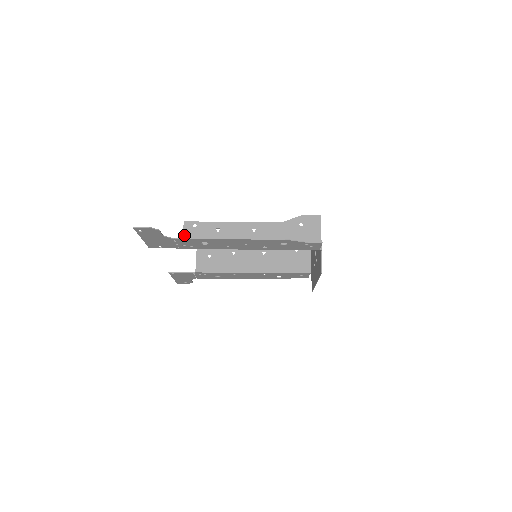
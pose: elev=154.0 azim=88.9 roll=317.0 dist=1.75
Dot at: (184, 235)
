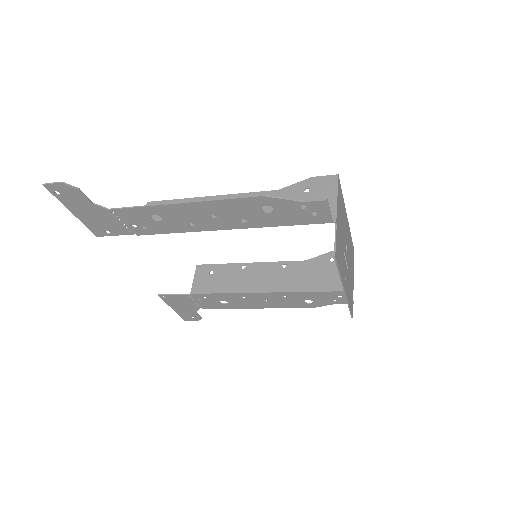
Dot at: occluded
